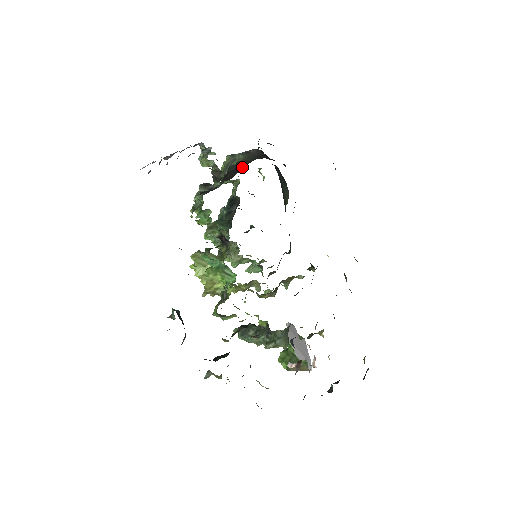
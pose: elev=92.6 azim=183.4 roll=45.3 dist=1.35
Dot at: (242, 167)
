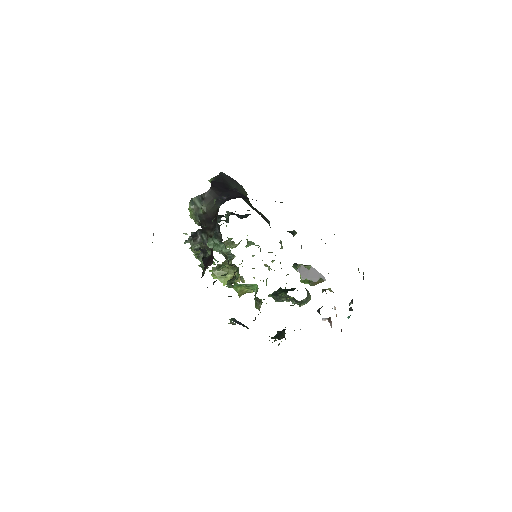
Dot at: (211, 218)
